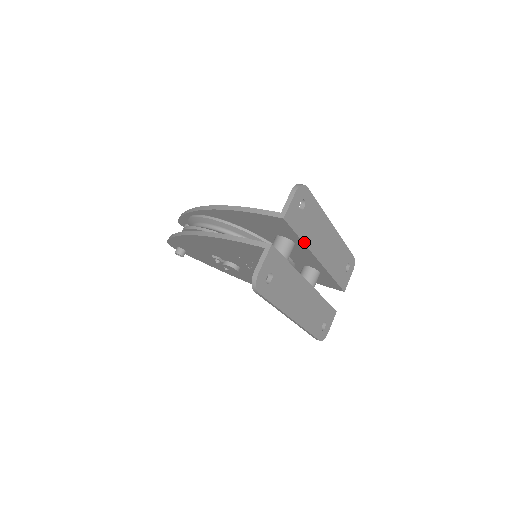
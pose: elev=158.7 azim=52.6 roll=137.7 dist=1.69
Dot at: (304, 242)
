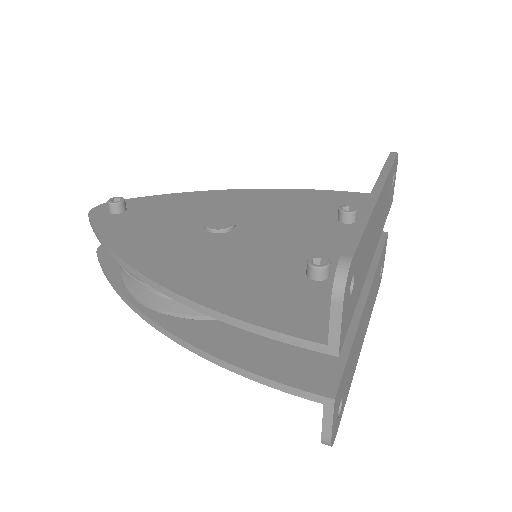
Dot at: (359, 294)
